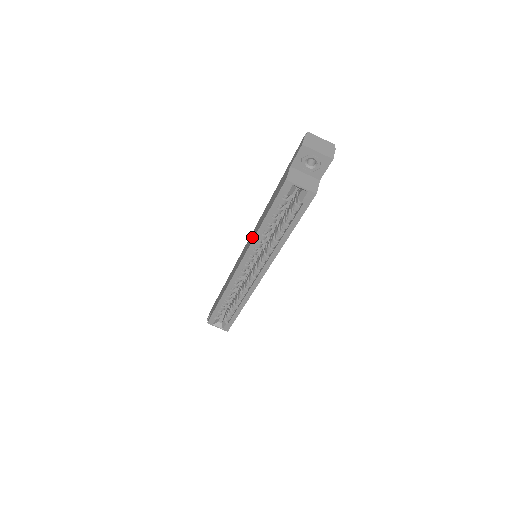
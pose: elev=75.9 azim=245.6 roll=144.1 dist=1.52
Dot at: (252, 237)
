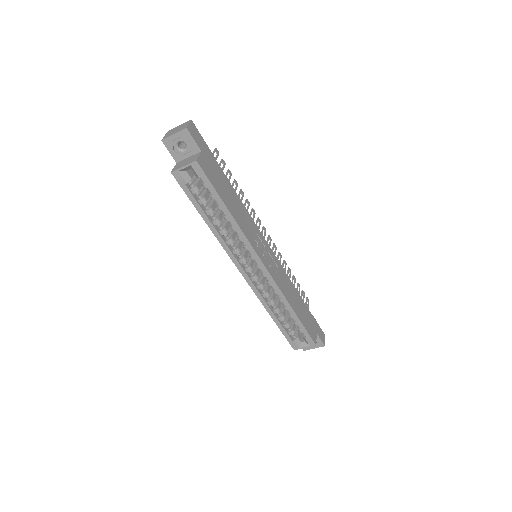
Dot at: occluded
